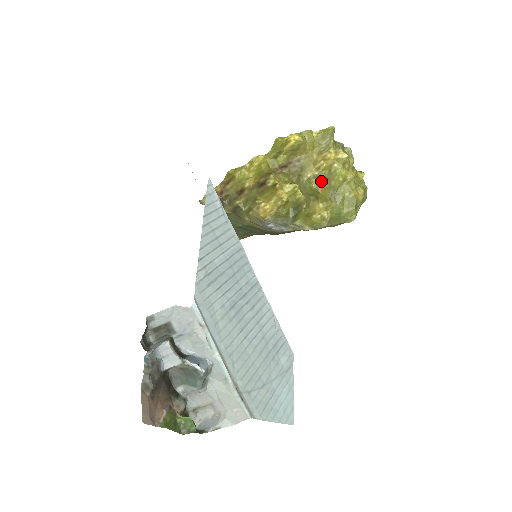
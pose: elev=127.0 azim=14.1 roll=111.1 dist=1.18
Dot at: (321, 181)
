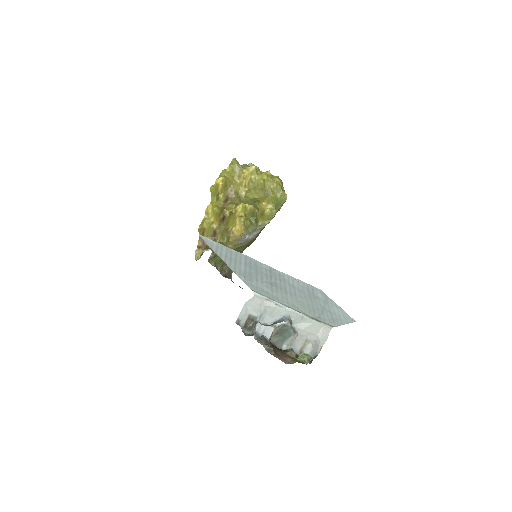
Dot at: (252, 191)
